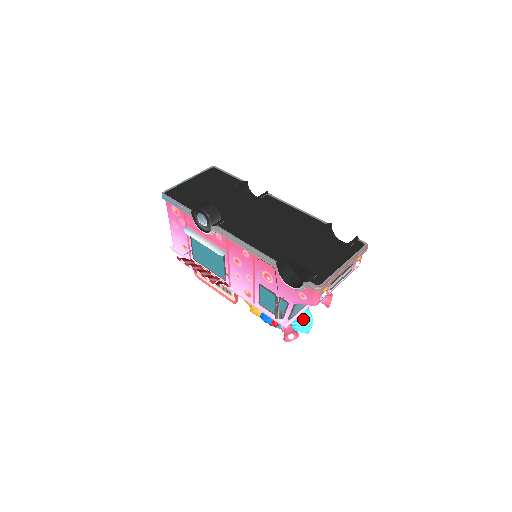
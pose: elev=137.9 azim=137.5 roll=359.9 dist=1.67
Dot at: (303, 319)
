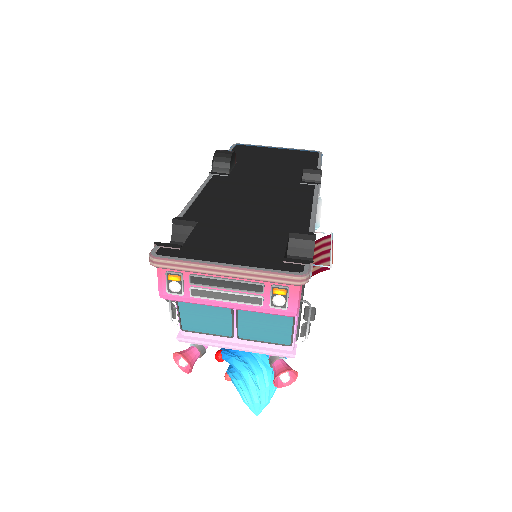
Dot at: (247, 378)
